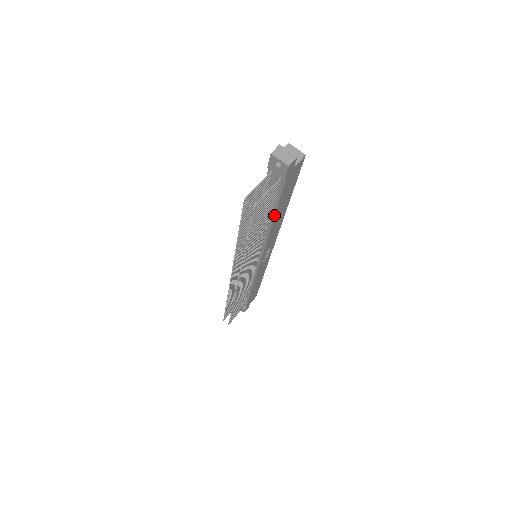
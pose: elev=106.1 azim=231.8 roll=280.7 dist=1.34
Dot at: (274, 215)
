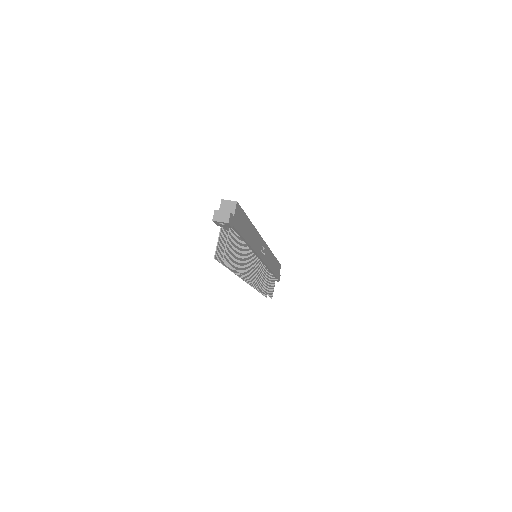
Dot at: (245, 240)
